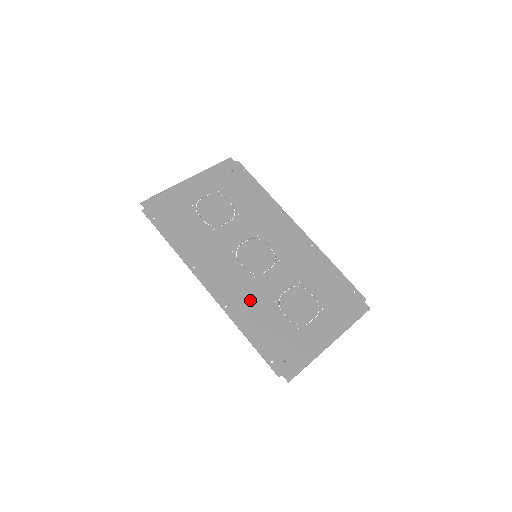
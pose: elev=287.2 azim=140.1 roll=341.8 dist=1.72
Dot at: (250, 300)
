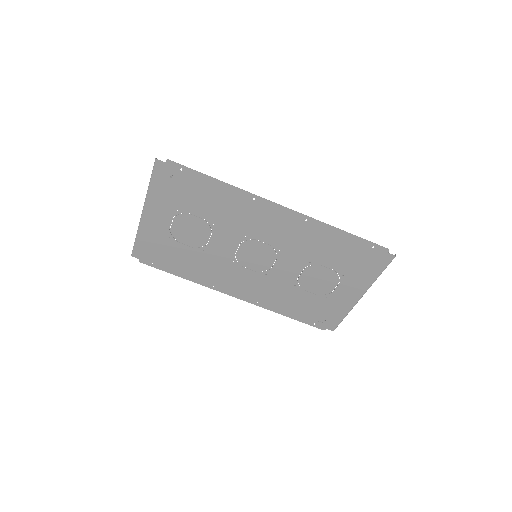
Dot at: (273, 292)
